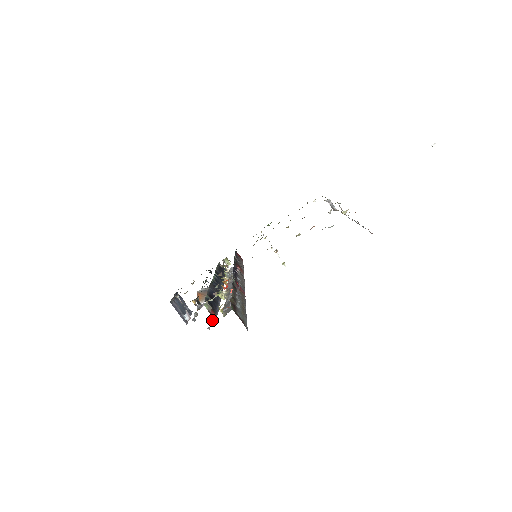
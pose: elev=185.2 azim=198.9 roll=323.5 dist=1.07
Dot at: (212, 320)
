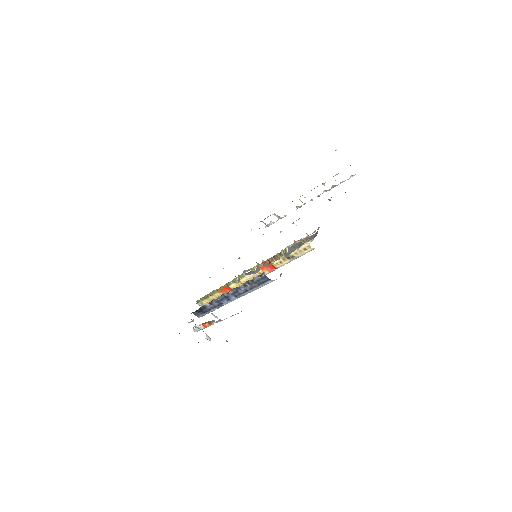
Dot at: (280, 275)
